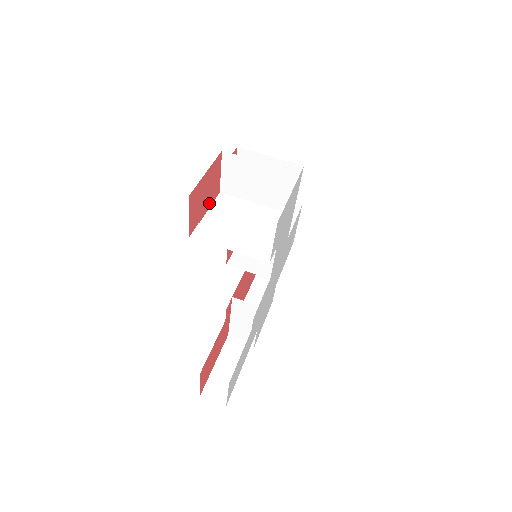
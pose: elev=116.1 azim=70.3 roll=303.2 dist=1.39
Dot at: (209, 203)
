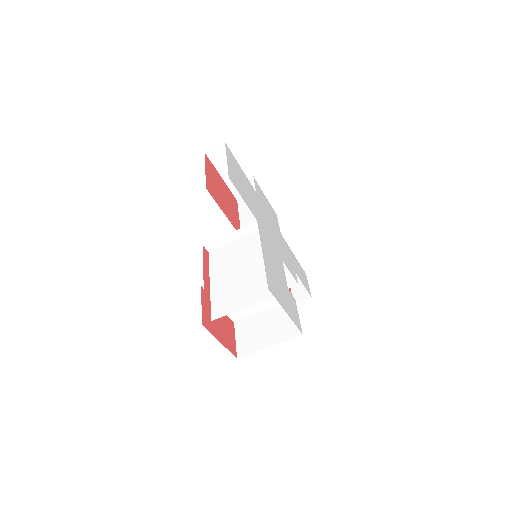
Dot at: occluded
